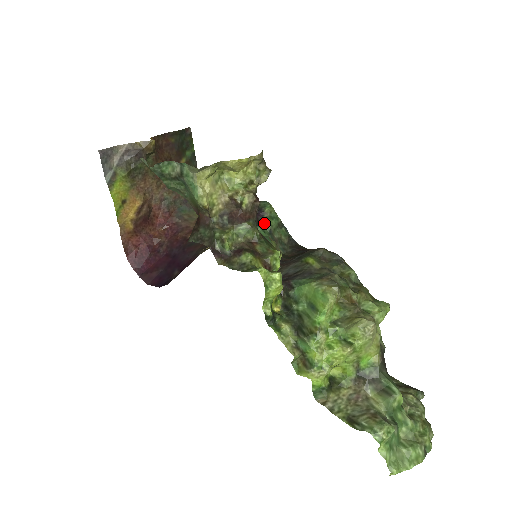
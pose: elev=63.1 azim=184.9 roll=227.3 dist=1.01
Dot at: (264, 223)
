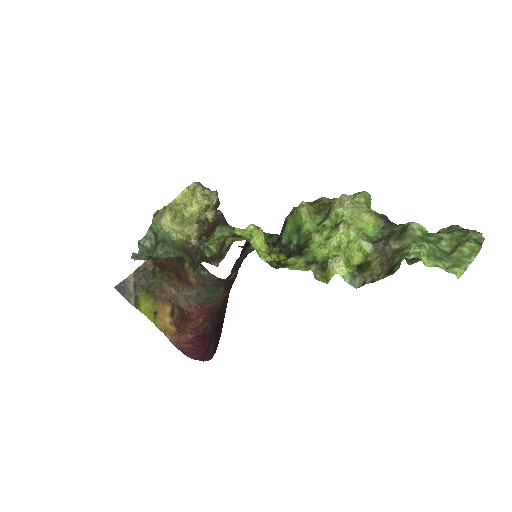
Dot at: occluded
